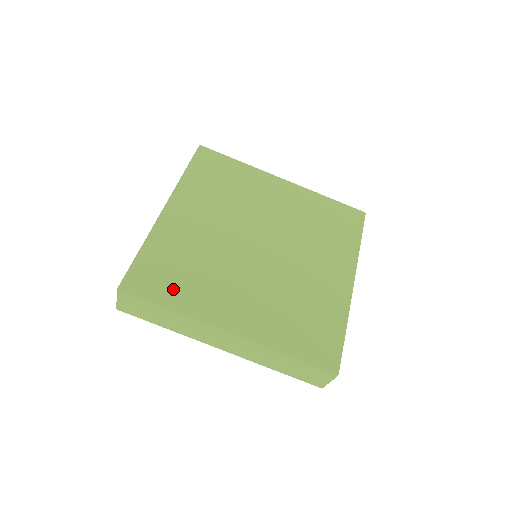
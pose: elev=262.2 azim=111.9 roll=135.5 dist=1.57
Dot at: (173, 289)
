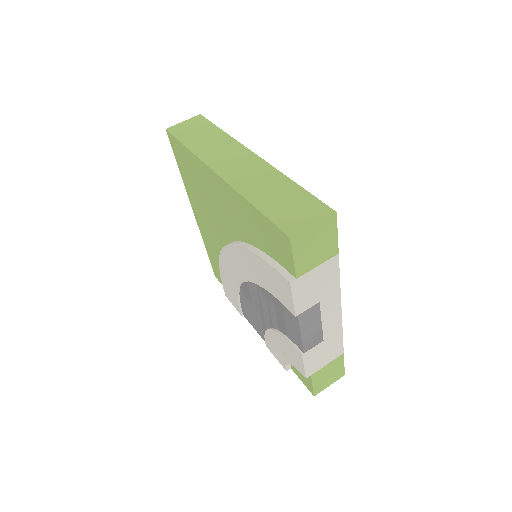
Dot at: occluded
